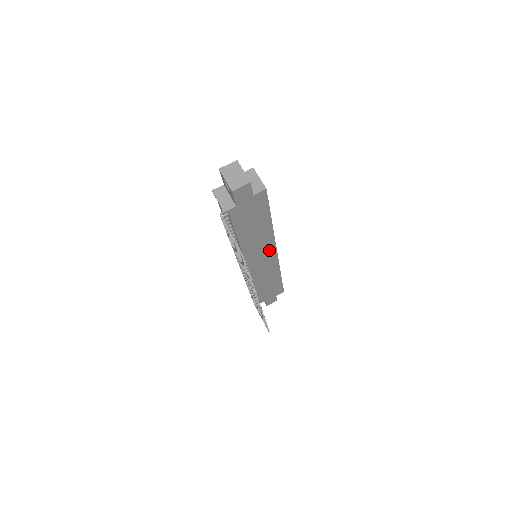
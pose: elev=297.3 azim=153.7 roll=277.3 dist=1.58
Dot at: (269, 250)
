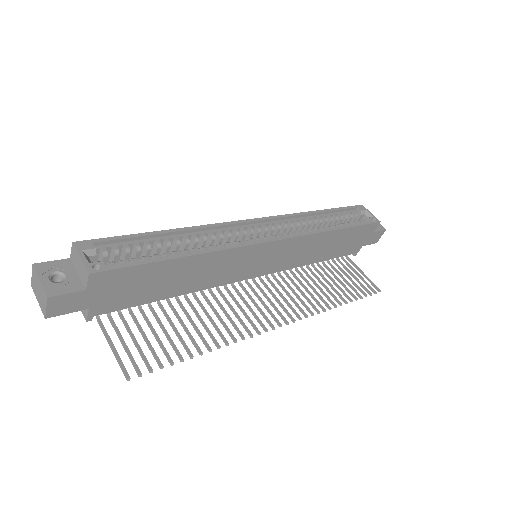
Dot at: (252, 252)
